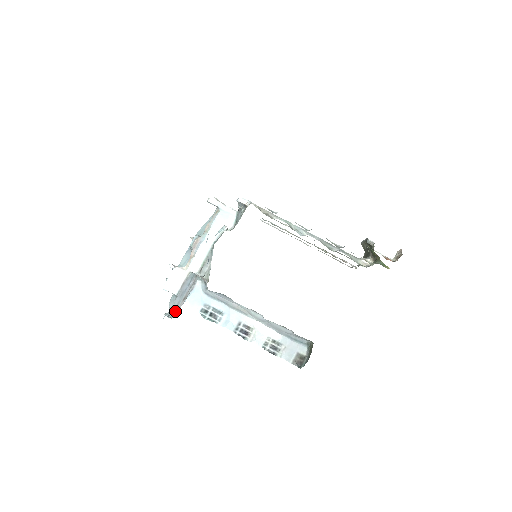
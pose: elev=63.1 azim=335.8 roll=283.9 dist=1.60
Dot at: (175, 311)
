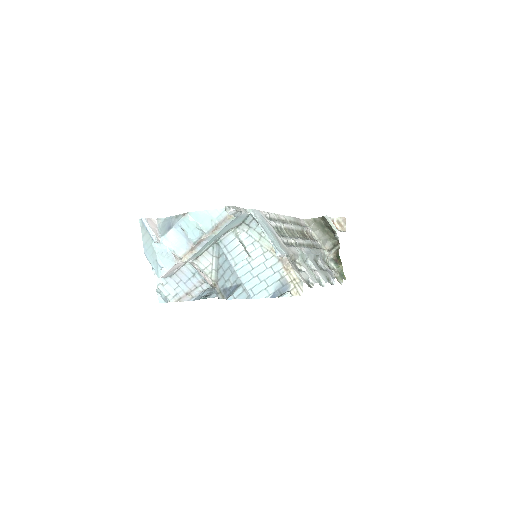
Dot at: (174, 298)
